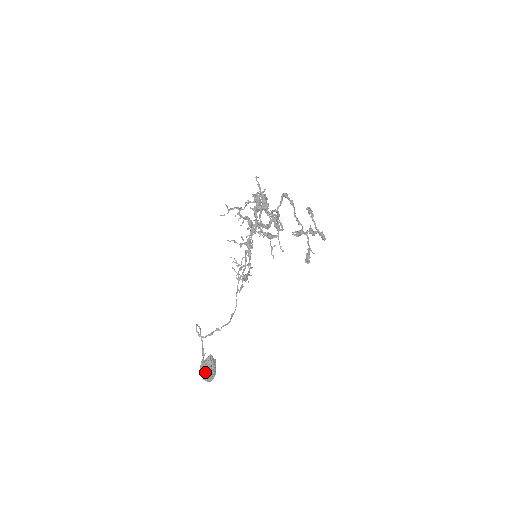
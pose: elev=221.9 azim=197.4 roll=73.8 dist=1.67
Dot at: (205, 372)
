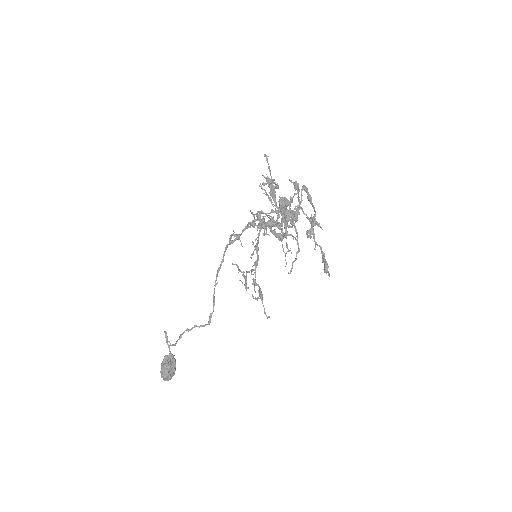
Dot at: (170, 375)
